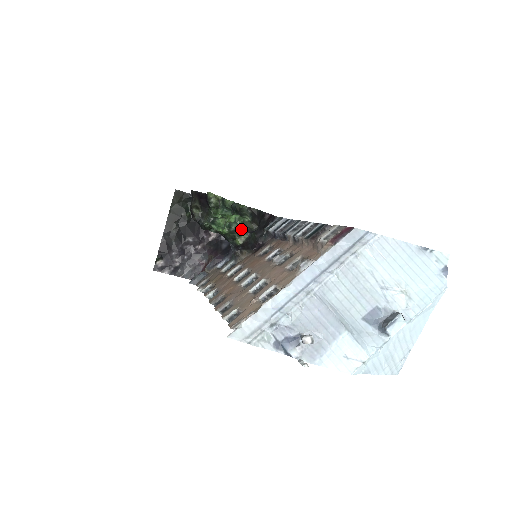
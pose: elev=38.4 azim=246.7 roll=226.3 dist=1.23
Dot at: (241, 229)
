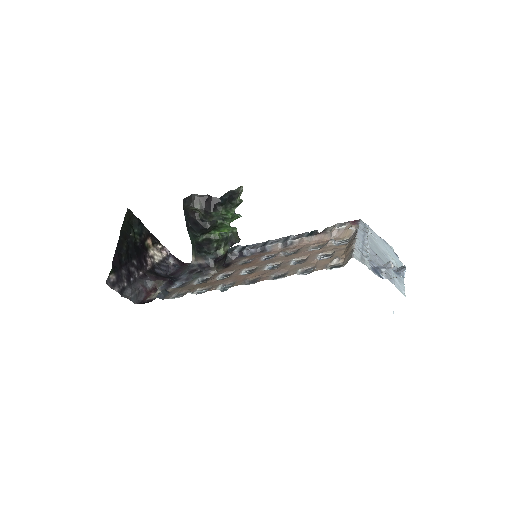
Dot at: (228, 239)
